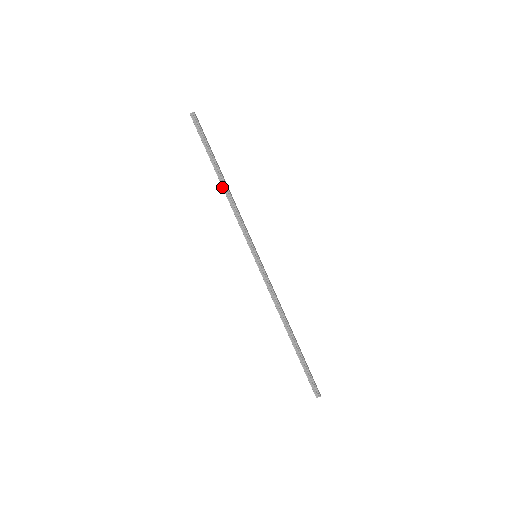
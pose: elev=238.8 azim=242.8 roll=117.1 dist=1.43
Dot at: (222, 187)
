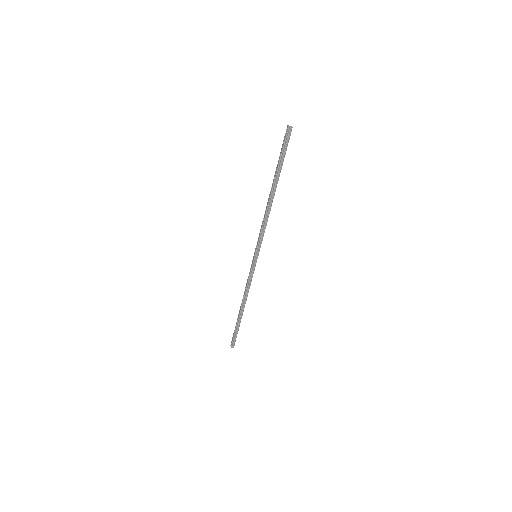
Dot at: (269, 199)
